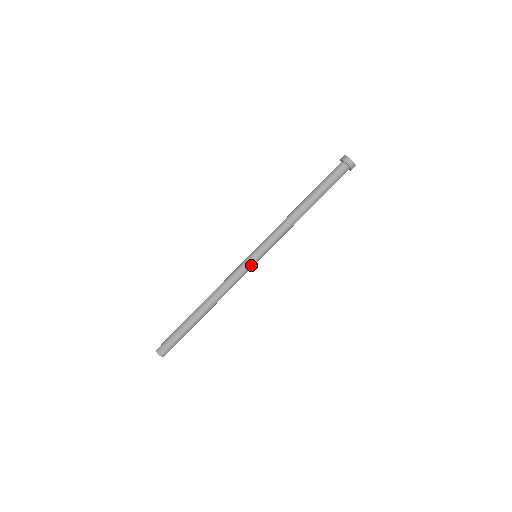
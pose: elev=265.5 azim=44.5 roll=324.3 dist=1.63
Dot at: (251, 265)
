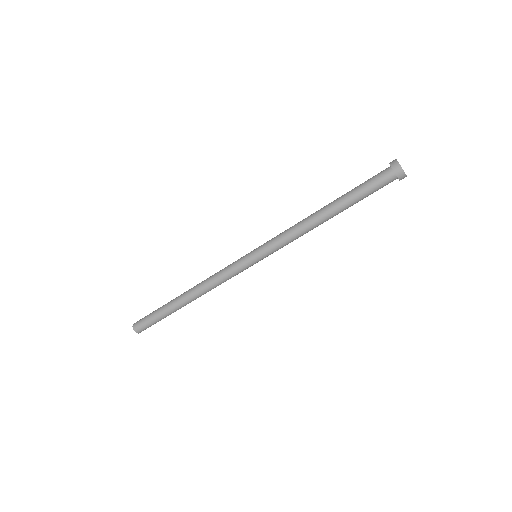
Dot at: (248, 266)
